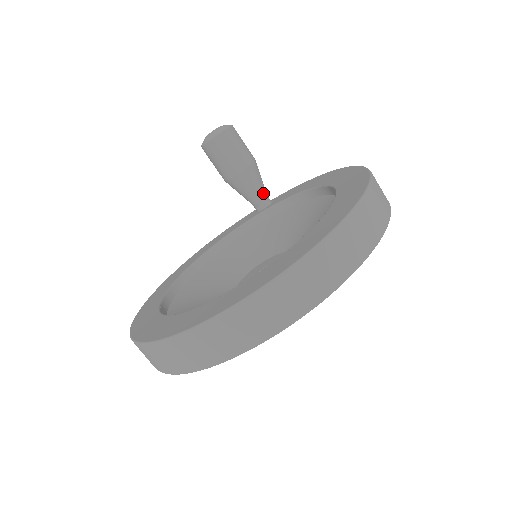
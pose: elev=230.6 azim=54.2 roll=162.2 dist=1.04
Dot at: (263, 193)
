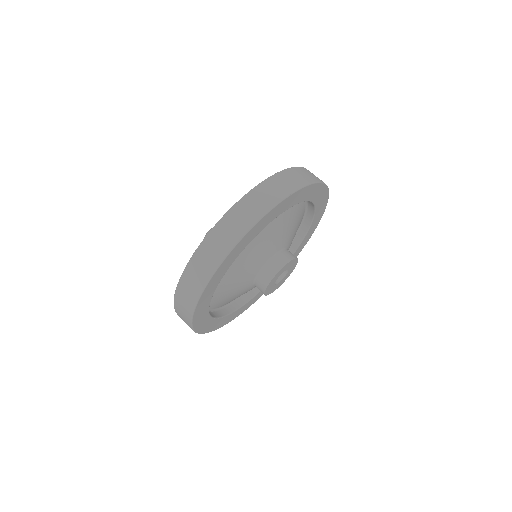
Dot at: occluded
